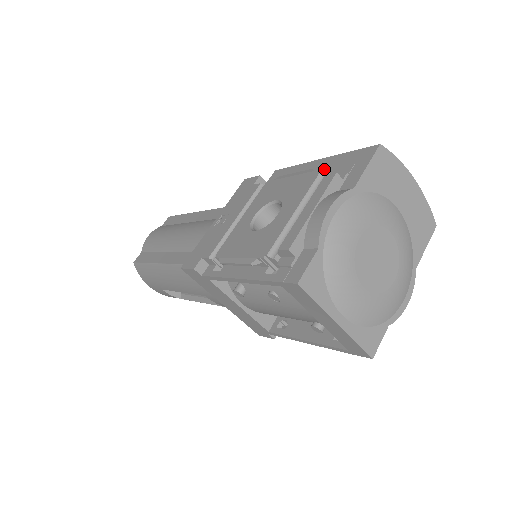
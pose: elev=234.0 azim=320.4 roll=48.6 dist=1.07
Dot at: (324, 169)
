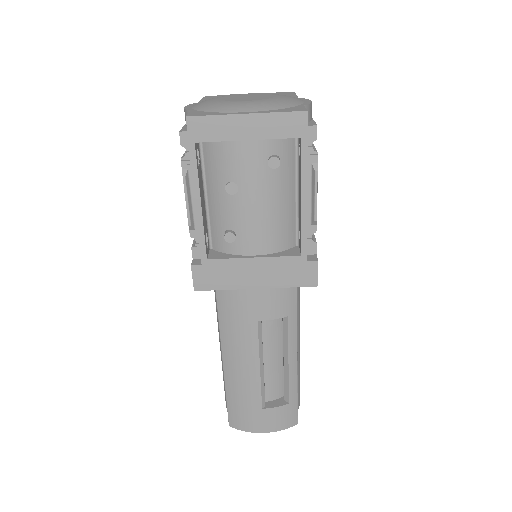
Dot at: occluded
